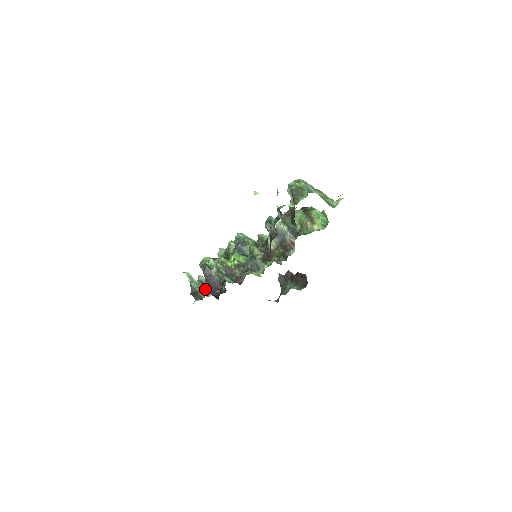
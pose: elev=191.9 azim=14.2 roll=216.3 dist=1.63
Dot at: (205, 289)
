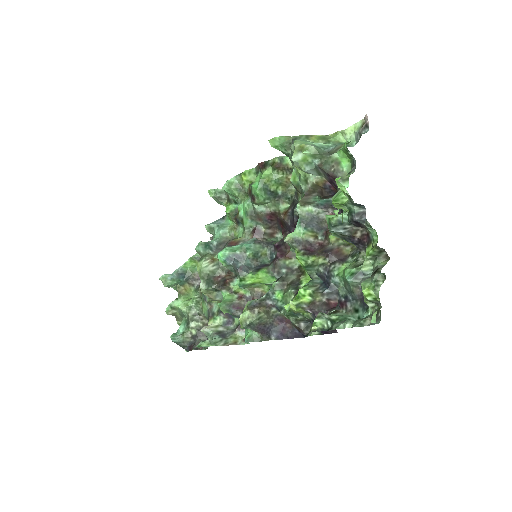
Dot at: (258, 339)
